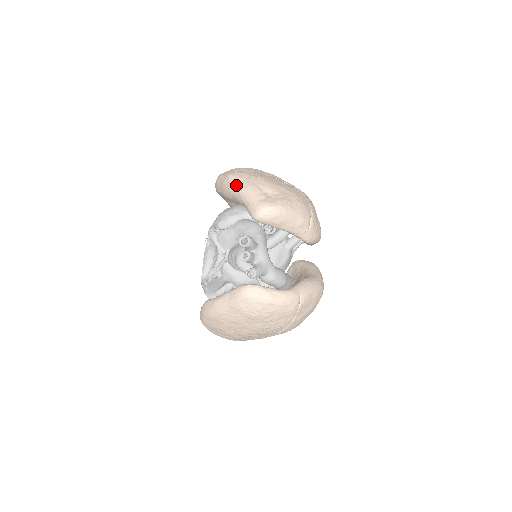
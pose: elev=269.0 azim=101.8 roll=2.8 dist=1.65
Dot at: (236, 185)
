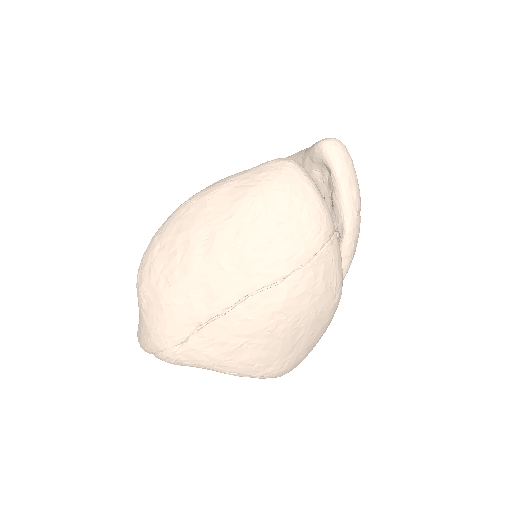
Dot at: occluded
